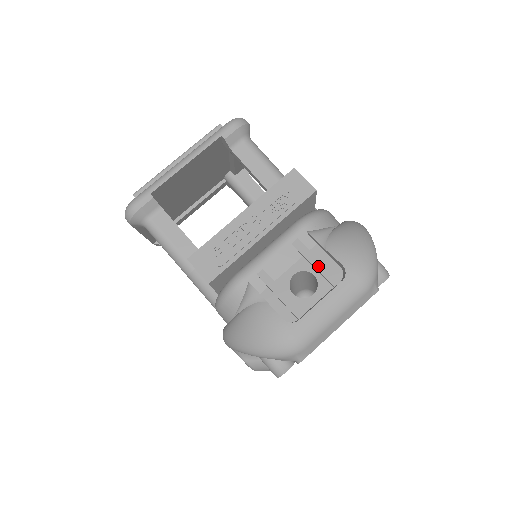
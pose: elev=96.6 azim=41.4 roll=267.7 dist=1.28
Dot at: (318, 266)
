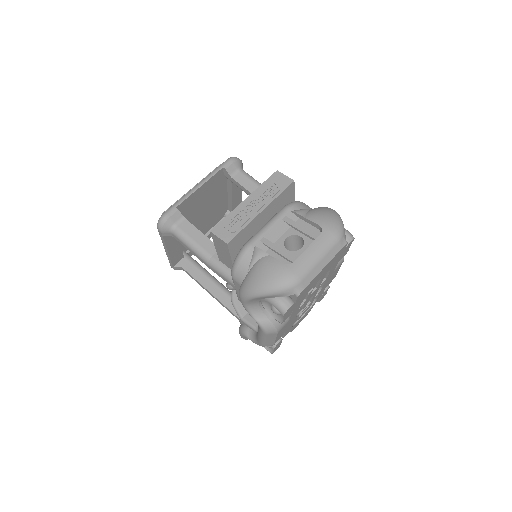
Dot at: (302, 229)
